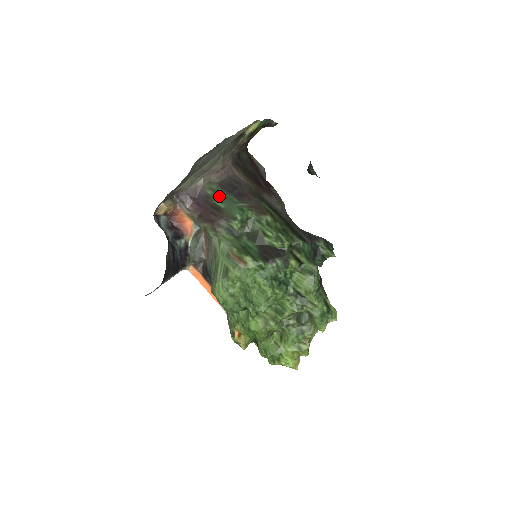
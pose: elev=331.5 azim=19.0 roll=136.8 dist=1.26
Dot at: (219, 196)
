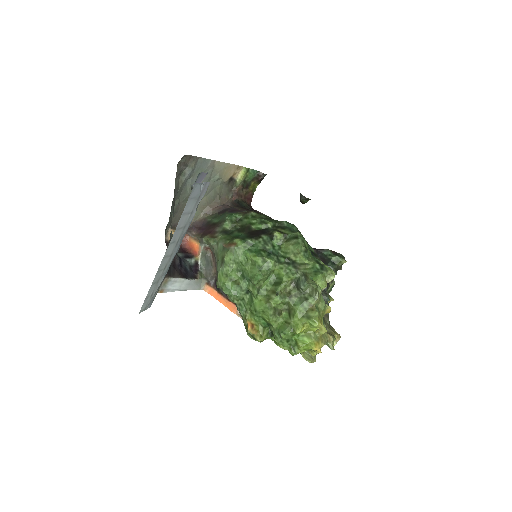
Dot at: (216, 218)
